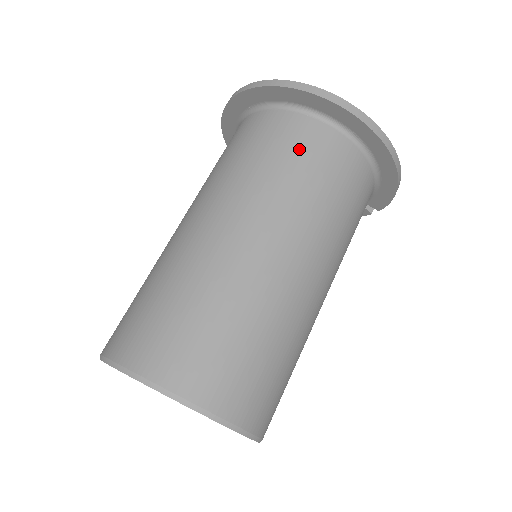
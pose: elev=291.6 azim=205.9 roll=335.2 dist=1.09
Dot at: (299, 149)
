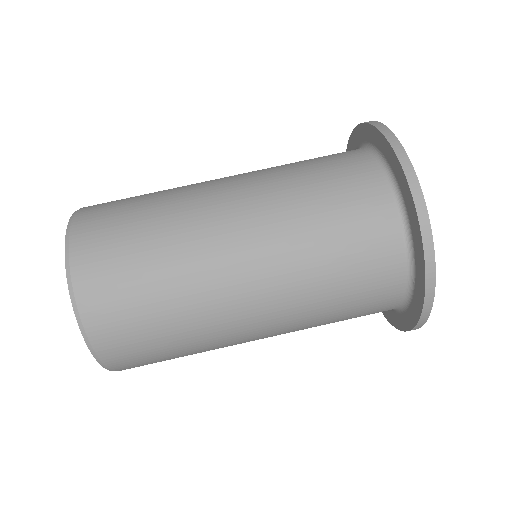
Dot at: (359, 247)
